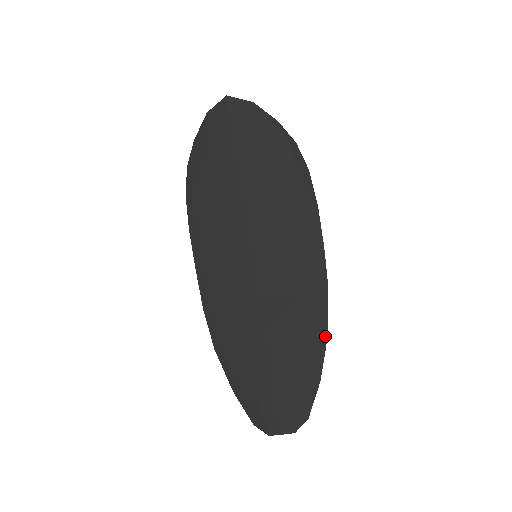
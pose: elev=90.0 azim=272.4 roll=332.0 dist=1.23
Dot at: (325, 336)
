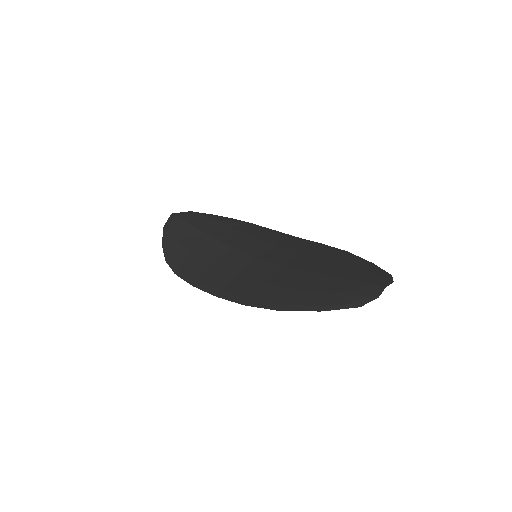
Dot at: (347, 252)
